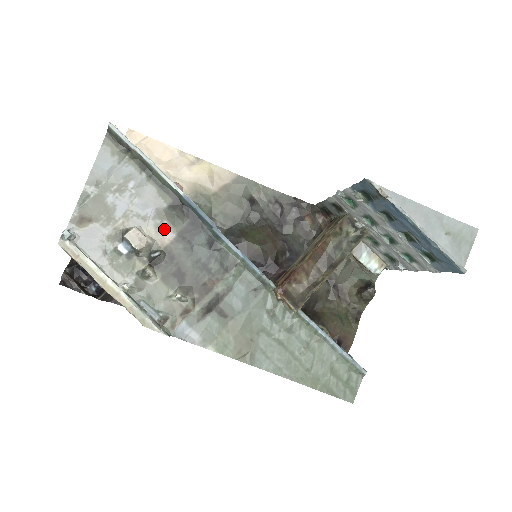
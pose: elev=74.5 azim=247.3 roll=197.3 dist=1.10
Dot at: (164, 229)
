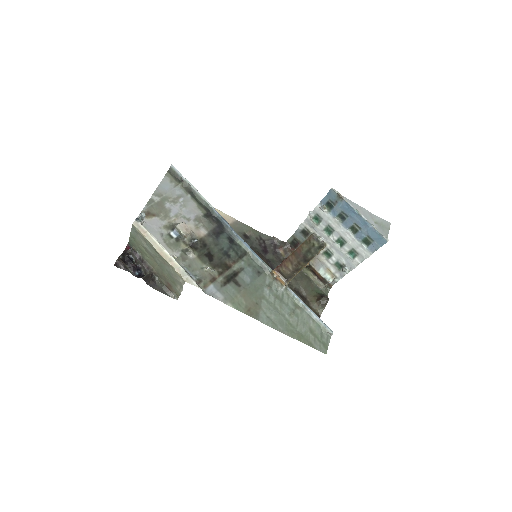
Dot at: (201, 228)
